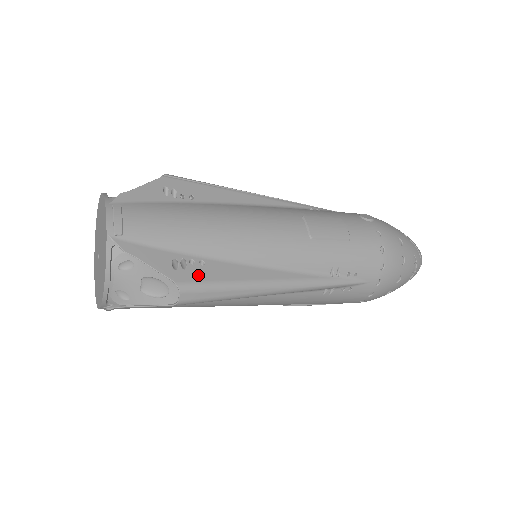
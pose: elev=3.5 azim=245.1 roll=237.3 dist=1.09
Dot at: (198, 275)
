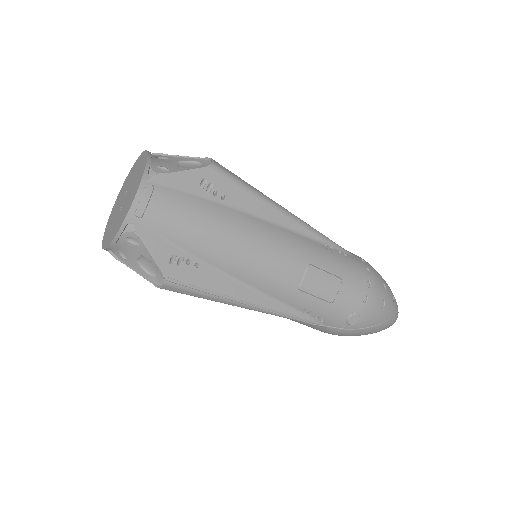
Dot at: occluded
